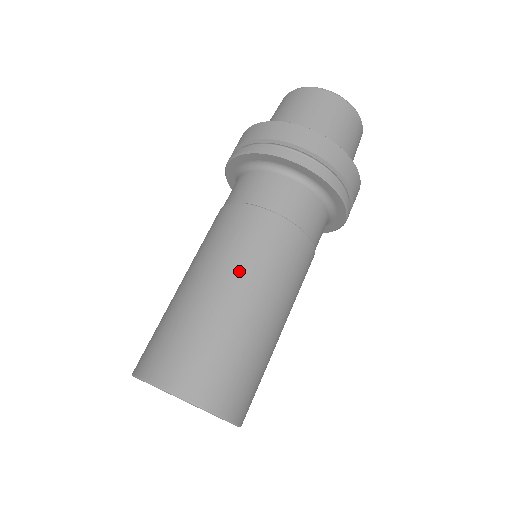
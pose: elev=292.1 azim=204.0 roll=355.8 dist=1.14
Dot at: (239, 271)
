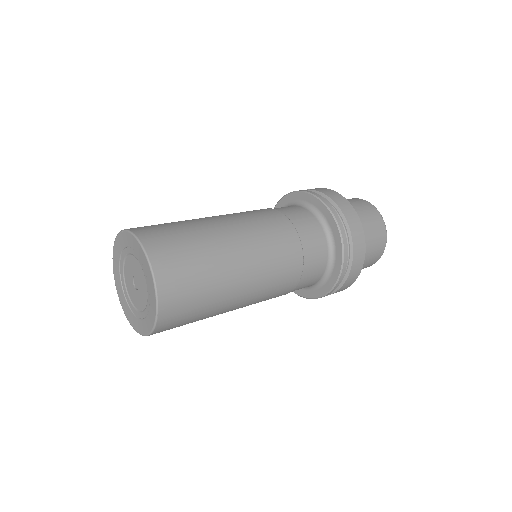
Dot at: (248, 234)
